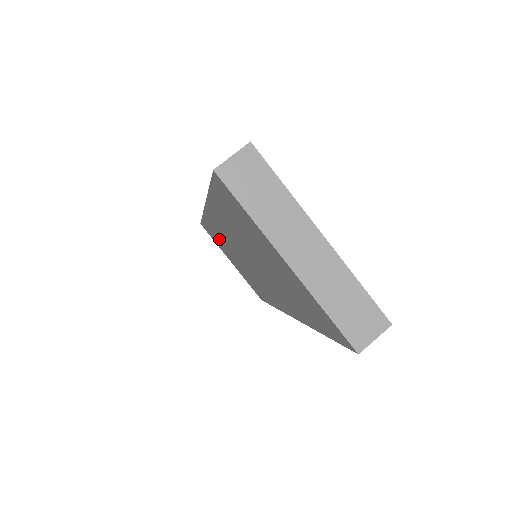
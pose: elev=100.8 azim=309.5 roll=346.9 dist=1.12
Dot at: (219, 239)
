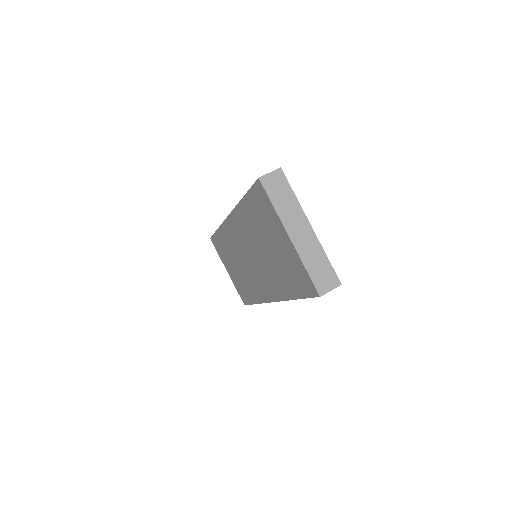
Dot at: (227, 247)
